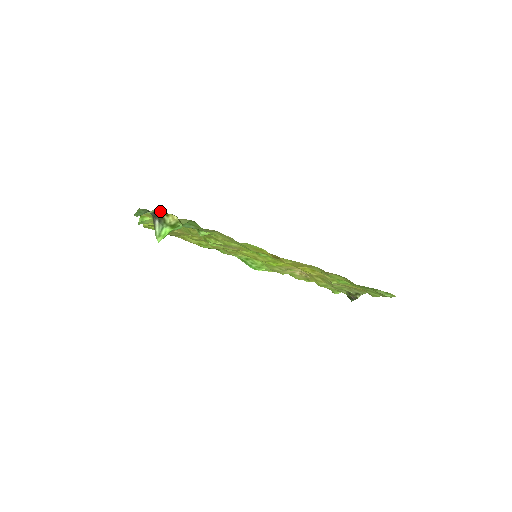
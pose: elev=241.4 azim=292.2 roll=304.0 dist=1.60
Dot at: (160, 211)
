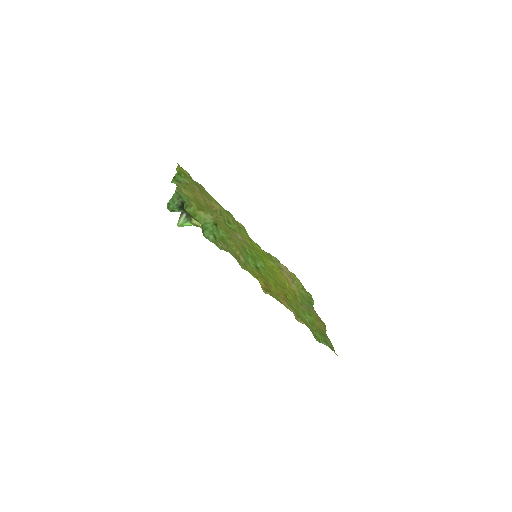
Dot at: (190, 215)
